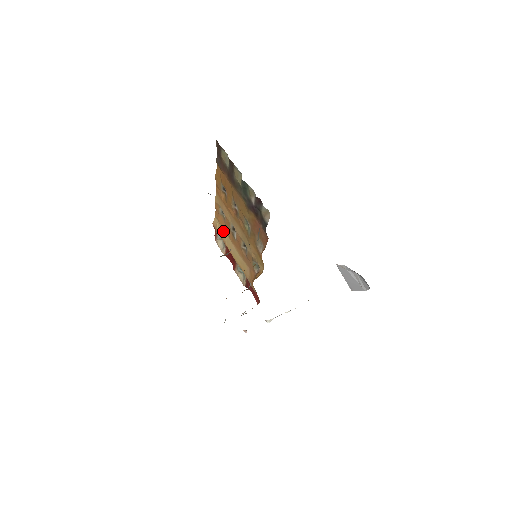
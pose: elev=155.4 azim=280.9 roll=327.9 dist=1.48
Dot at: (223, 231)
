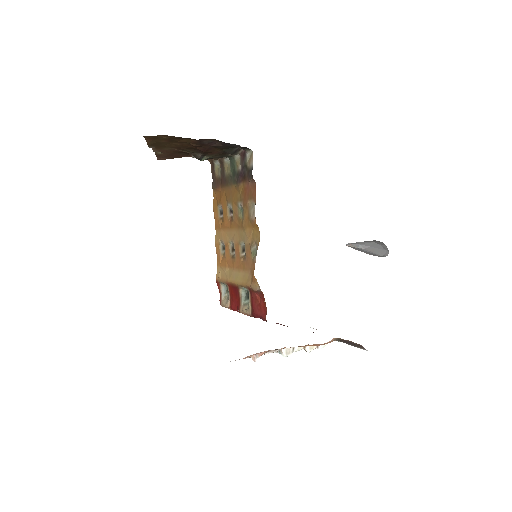
Dot at: (225, 270)
